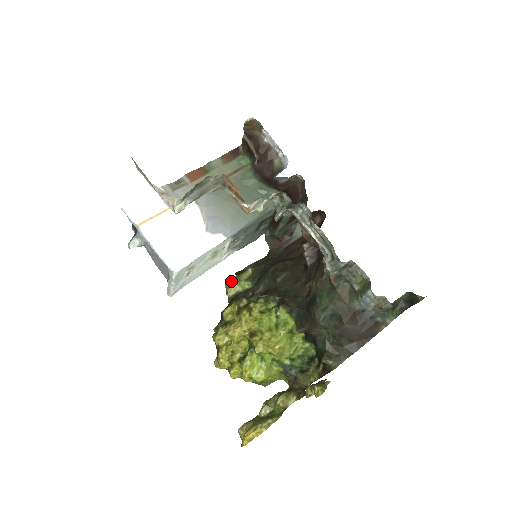
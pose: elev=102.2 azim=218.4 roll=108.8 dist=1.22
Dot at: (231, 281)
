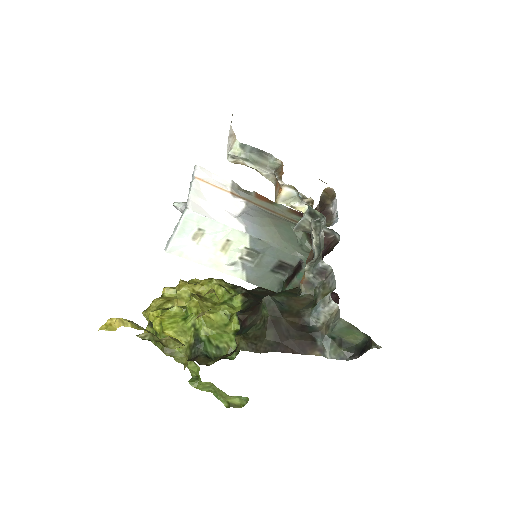
Dot at: occluded
